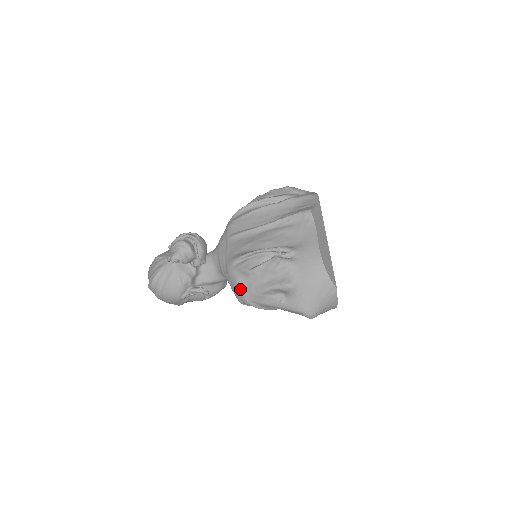
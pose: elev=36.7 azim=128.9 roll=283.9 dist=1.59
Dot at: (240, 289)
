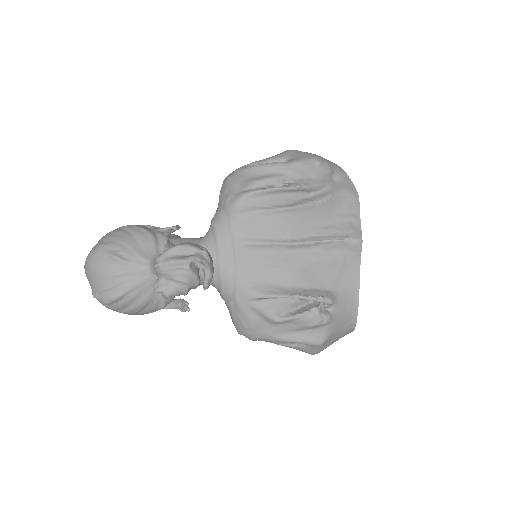
Dot at: (251, 331)
